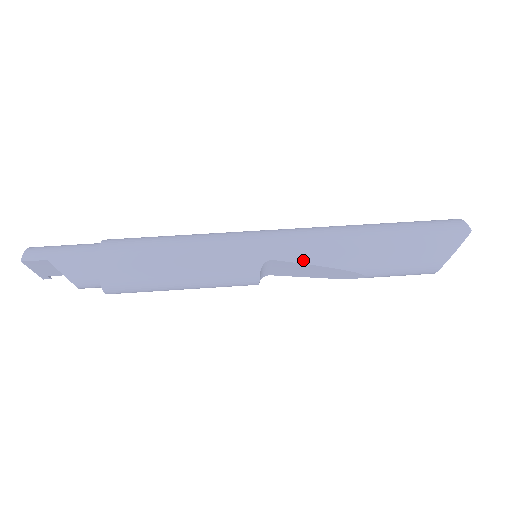
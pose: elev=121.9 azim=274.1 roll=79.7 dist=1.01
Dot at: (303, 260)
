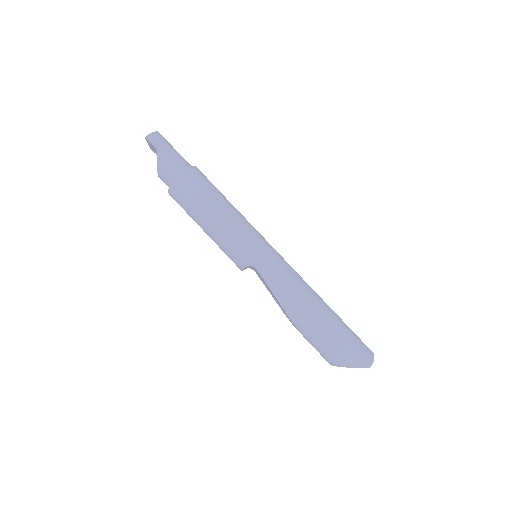
Dot at: (271, 286)
